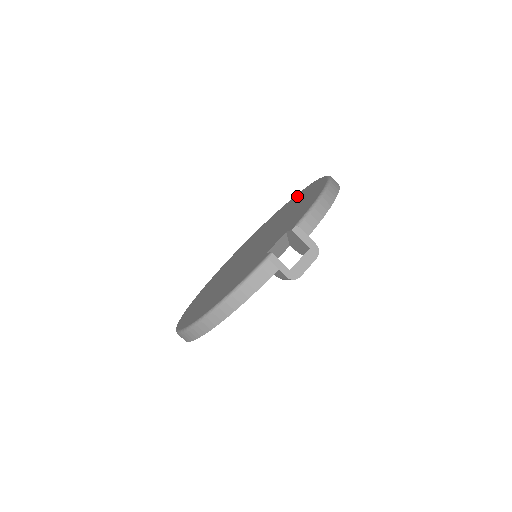
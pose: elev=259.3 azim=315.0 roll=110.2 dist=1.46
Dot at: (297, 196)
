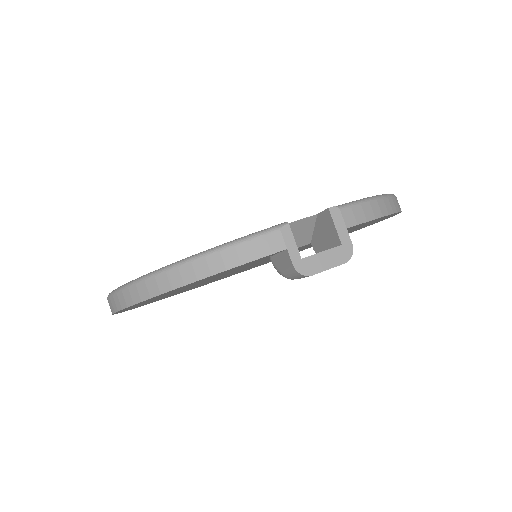
Dot at: occluded
